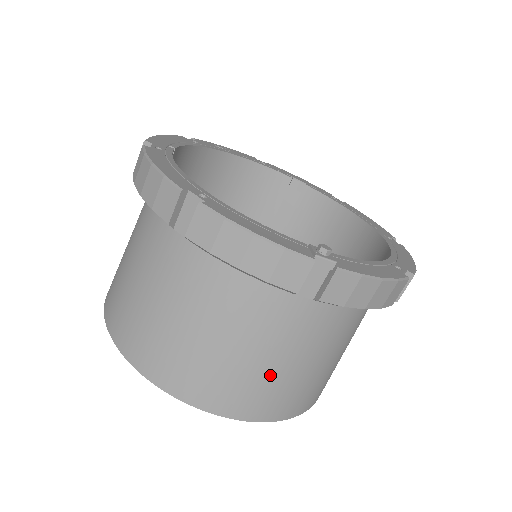
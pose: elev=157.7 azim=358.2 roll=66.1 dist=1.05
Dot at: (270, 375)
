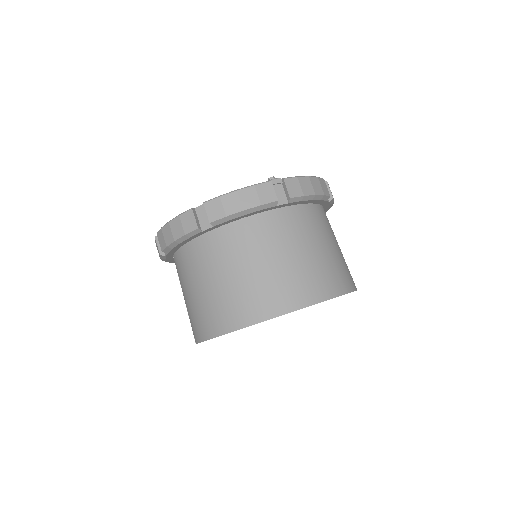
Dot at: (309, 264)
